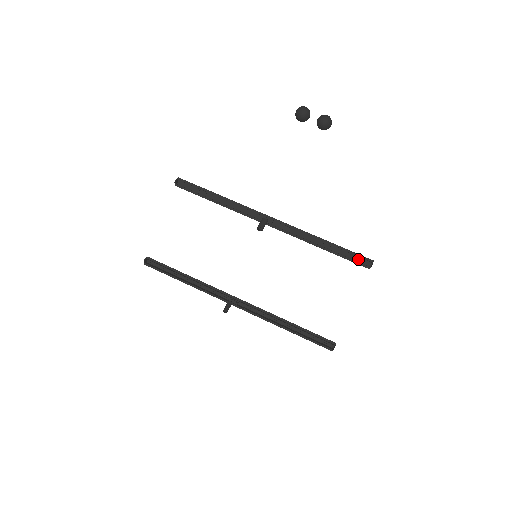
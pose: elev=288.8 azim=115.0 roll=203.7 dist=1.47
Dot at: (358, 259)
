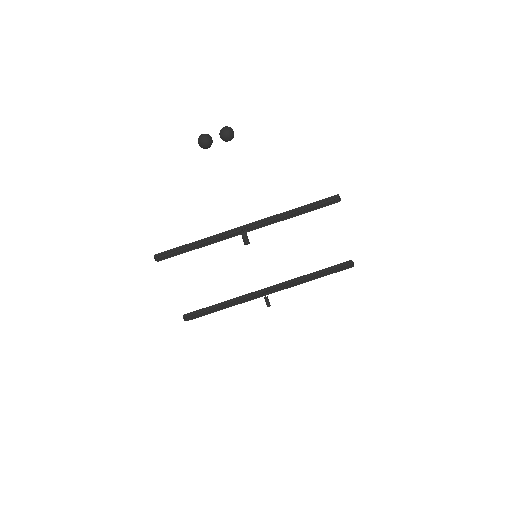
Dot at: (326, 200)
